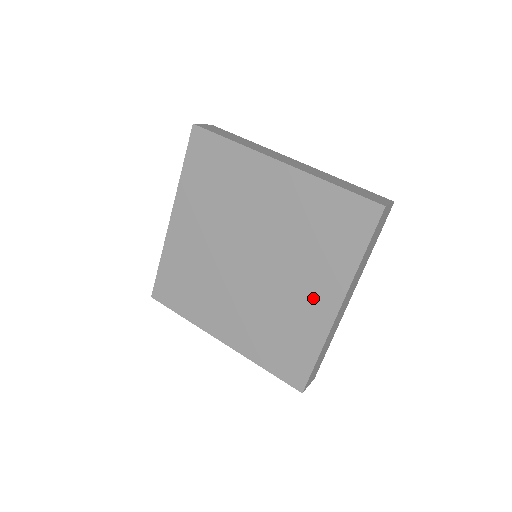
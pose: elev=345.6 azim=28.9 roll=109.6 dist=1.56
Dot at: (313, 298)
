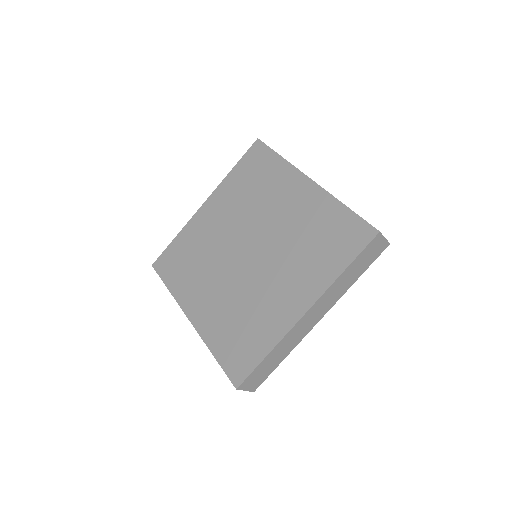
Dot at: (296, 200)
